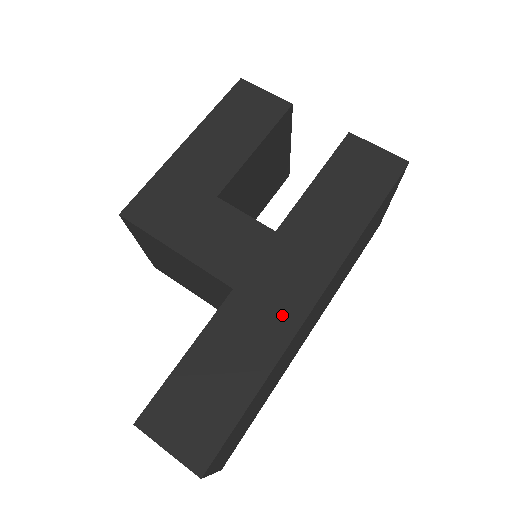
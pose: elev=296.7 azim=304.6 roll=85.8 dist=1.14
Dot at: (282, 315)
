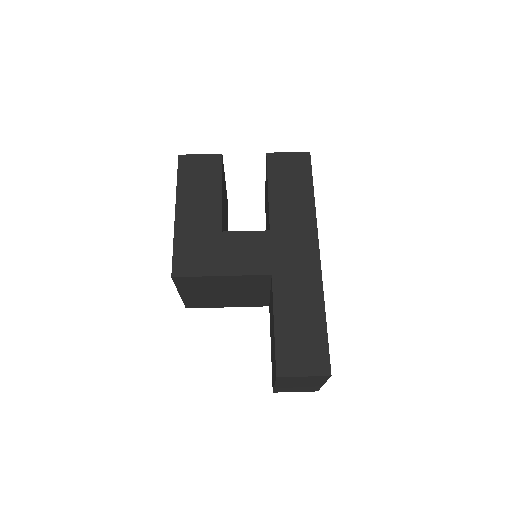
Dot at: (308, 271)
